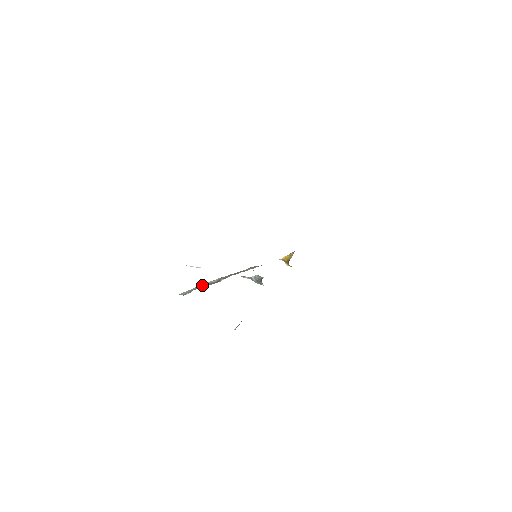
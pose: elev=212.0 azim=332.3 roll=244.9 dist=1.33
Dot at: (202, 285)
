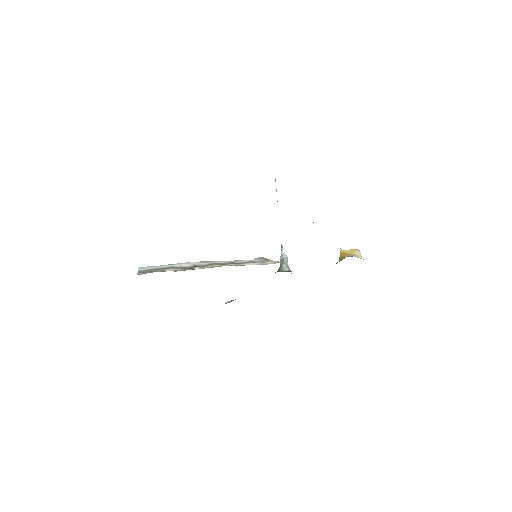
Dot at: (169, 266)
